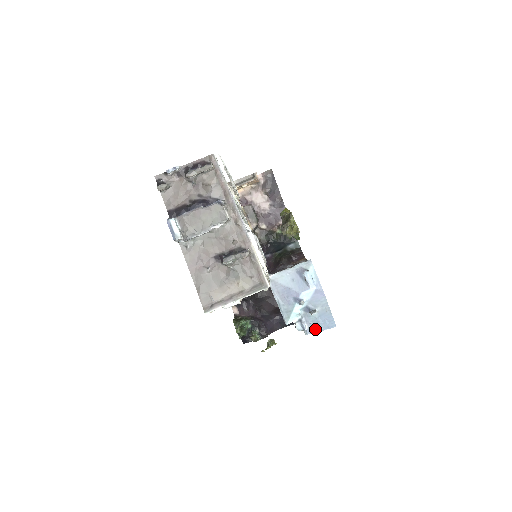
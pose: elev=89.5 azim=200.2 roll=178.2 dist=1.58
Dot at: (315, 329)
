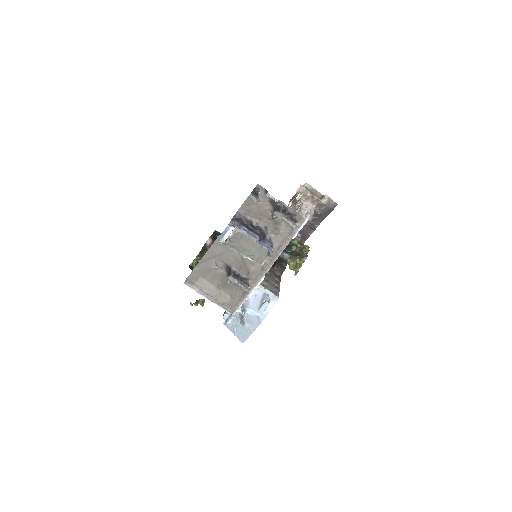
Dot at: (232, 329)
